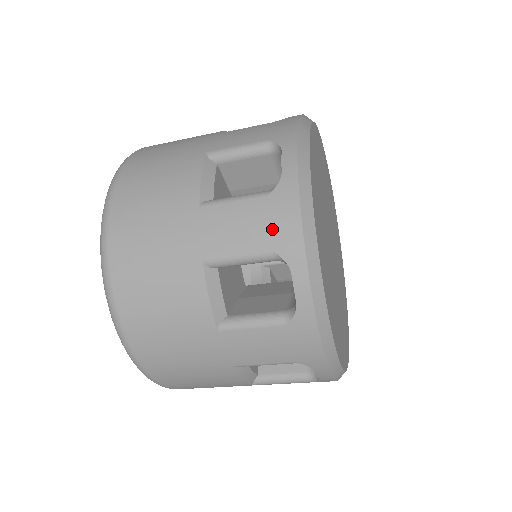
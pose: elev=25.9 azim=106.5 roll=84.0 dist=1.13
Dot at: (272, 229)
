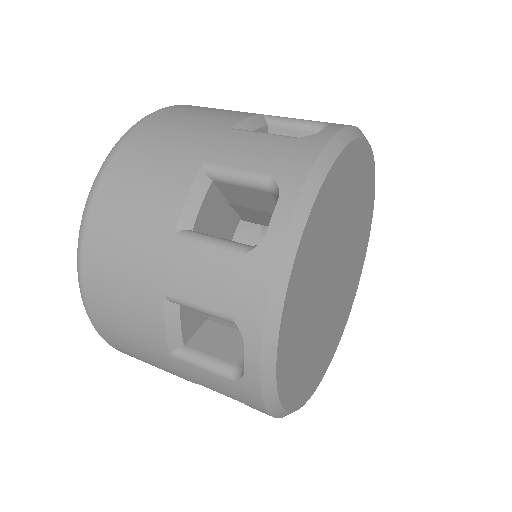
Dot at: occluded
